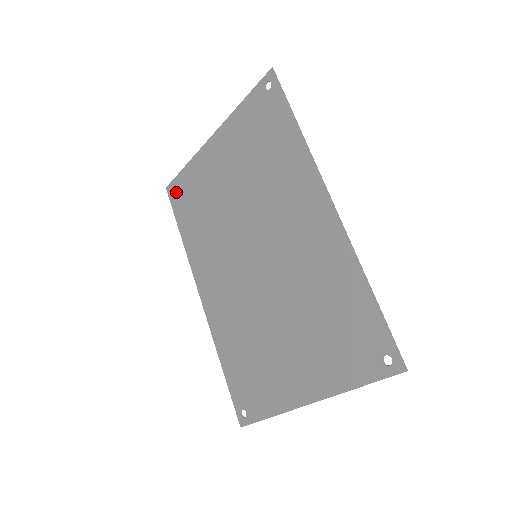
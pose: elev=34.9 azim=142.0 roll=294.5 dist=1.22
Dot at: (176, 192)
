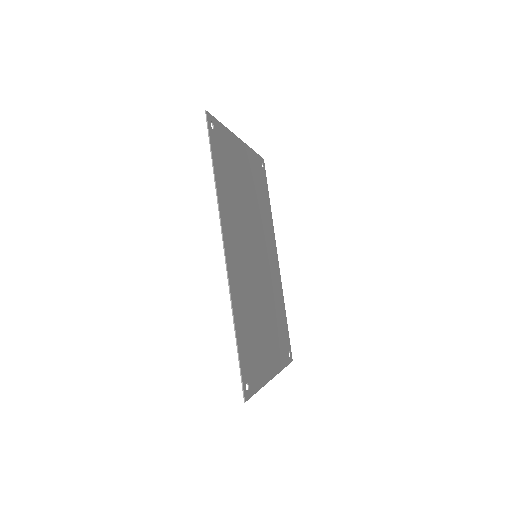
Dot at: (261, 168)
